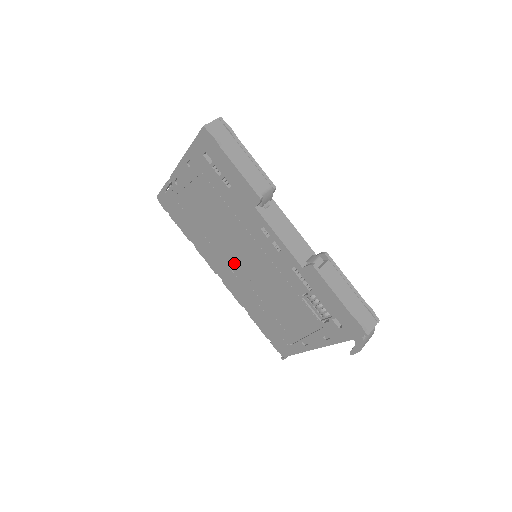
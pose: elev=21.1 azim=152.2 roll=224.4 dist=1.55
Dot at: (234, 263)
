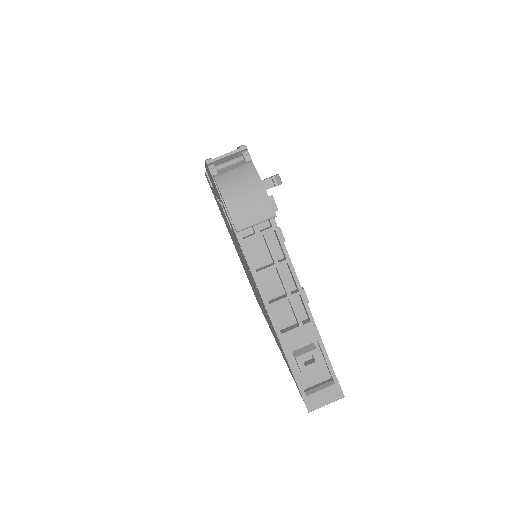
Dot at: occluded
